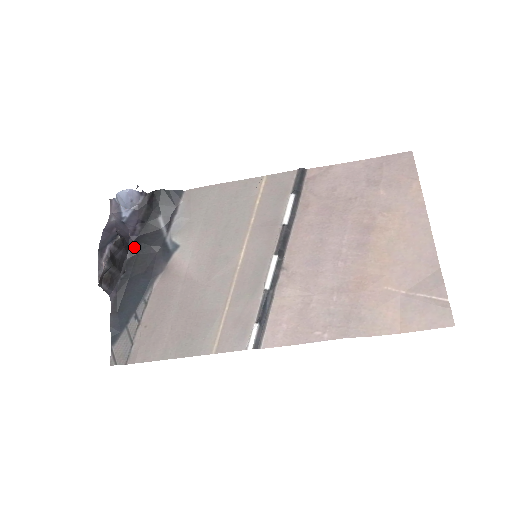
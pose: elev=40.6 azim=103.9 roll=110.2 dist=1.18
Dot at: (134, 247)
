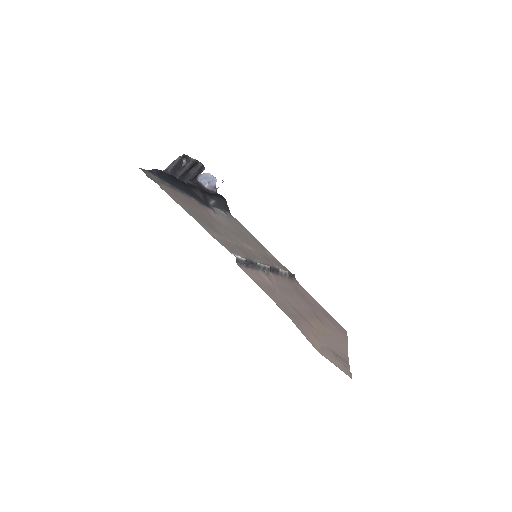
Dot at: (192, 186)
